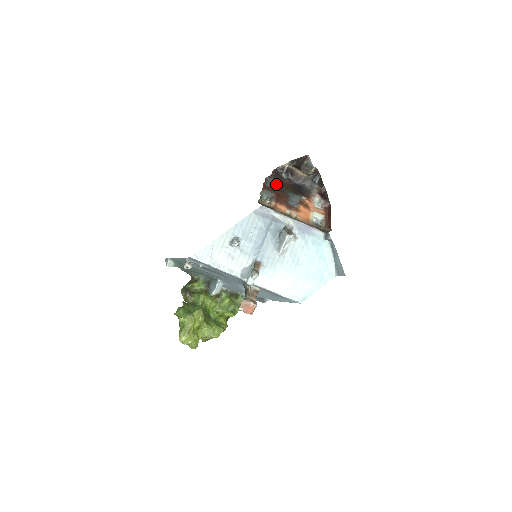
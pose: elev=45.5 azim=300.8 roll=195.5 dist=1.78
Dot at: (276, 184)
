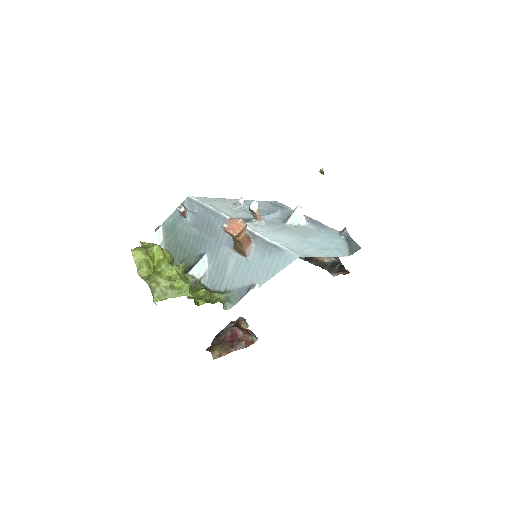
Dot at: occluded
